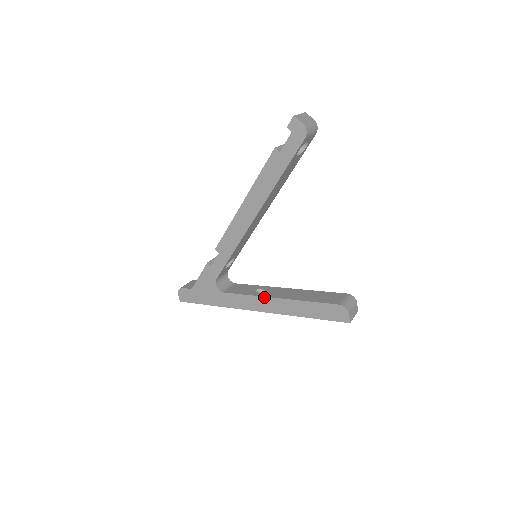
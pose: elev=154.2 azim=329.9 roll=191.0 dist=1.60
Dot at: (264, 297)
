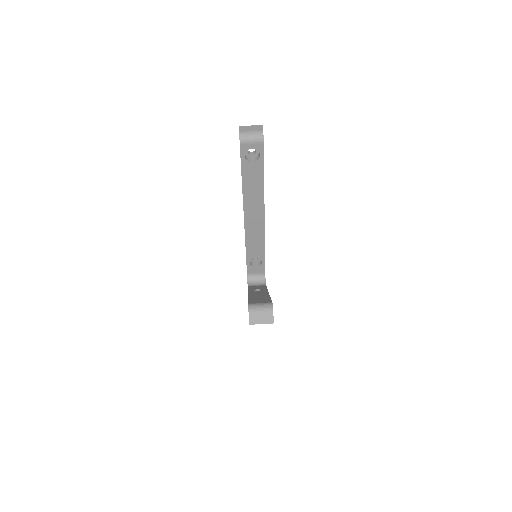
Dot at: (248, 292)
